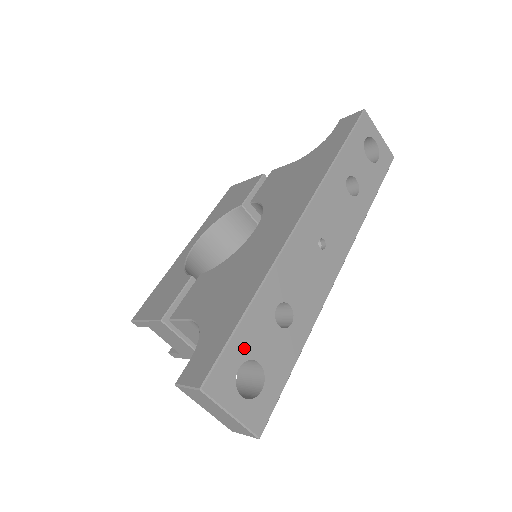
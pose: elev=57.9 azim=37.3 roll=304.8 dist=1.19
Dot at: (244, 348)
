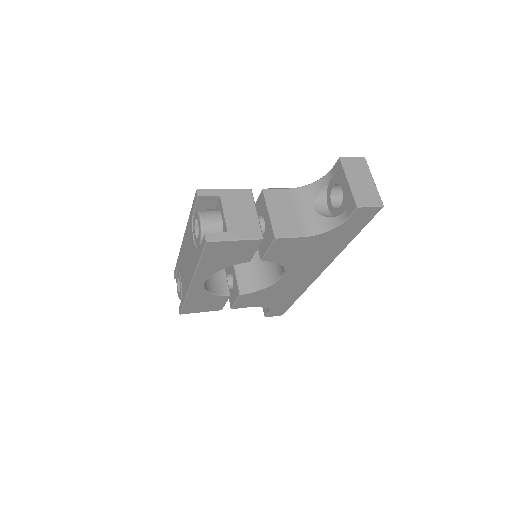
Dot at: occluded
